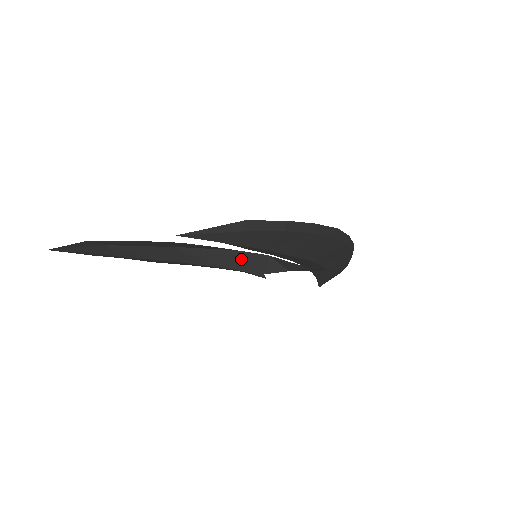
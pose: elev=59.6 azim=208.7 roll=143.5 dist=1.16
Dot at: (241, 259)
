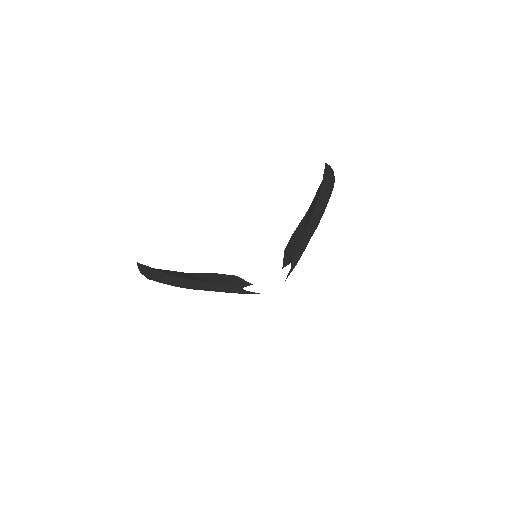
Dot at: (225, 279)
